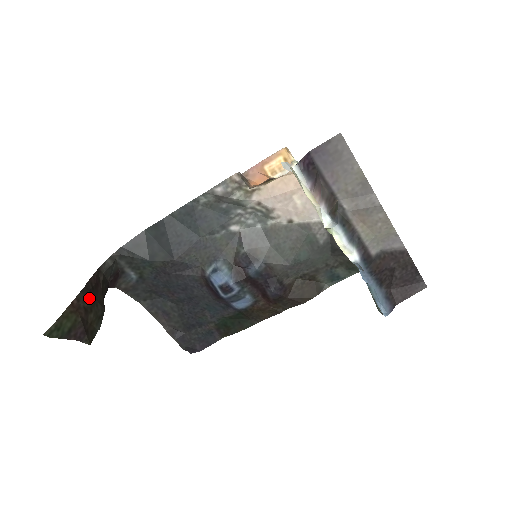
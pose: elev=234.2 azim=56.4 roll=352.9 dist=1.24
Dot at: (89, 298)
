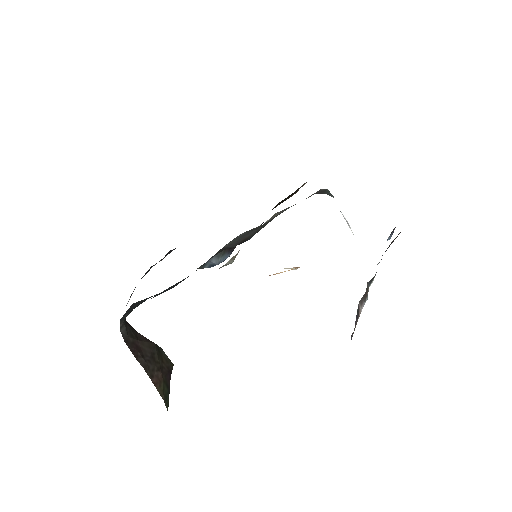
Dot at: (150, 364)
